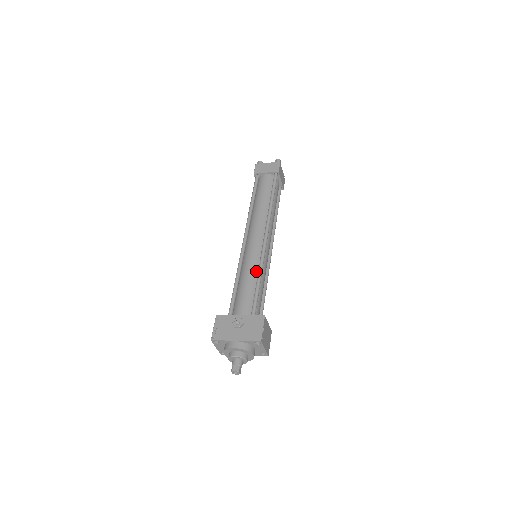
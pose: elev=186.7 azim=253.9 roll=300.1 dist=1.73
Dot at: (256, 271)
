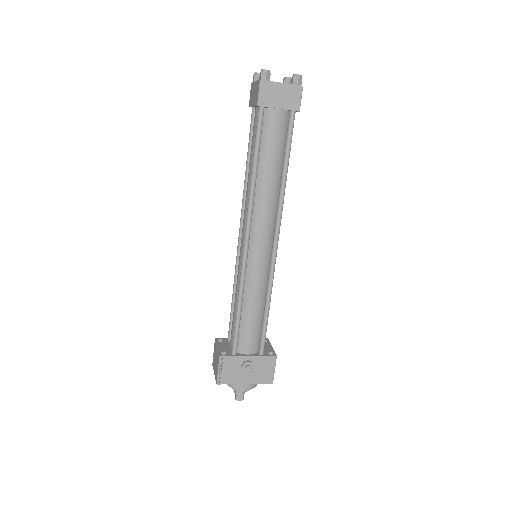
Dot at: (263, 294)
